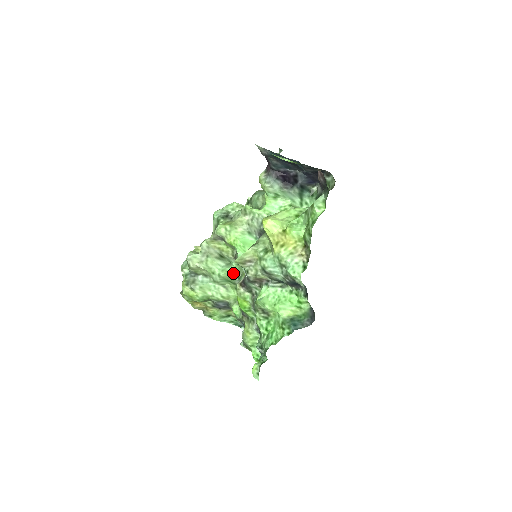
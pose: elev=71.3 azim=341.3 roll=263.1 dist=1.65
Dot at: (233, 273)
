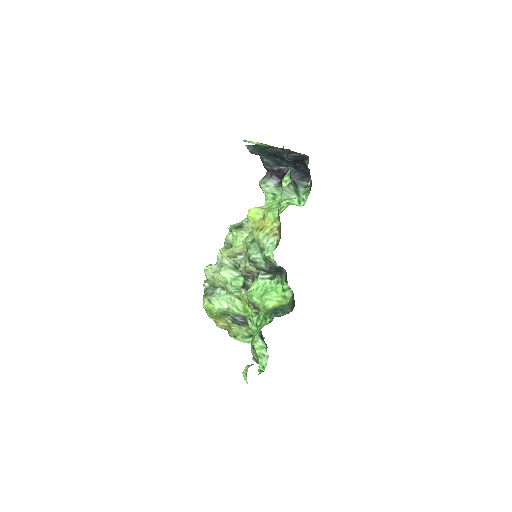
Dot at: occluded
